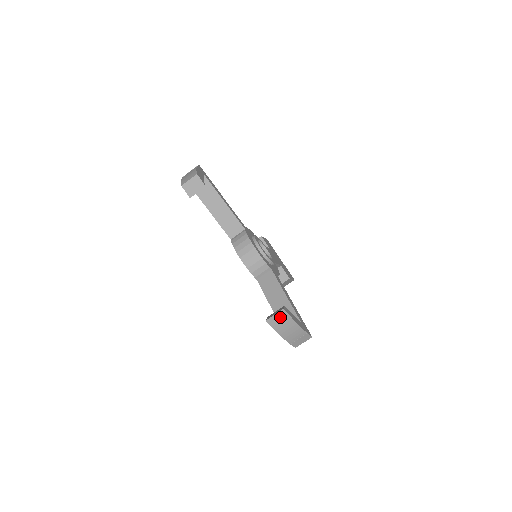
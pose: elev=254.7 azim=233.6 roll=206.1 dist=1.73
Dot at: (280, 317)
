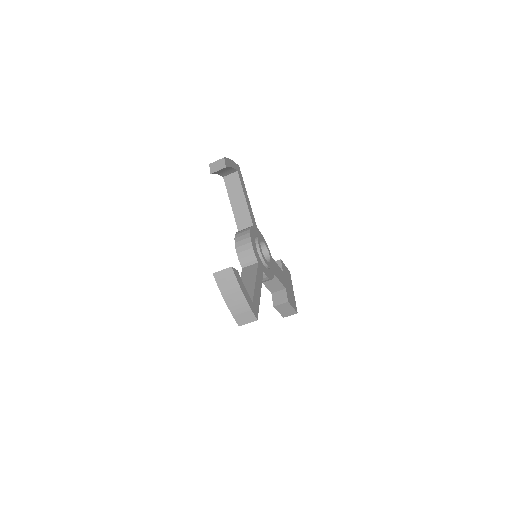
Dot at: (227, 275)
